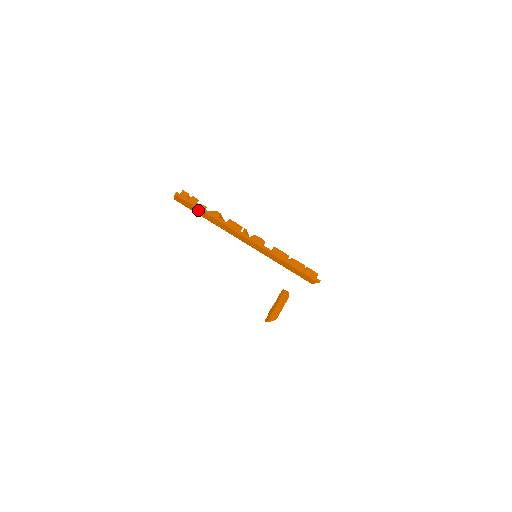
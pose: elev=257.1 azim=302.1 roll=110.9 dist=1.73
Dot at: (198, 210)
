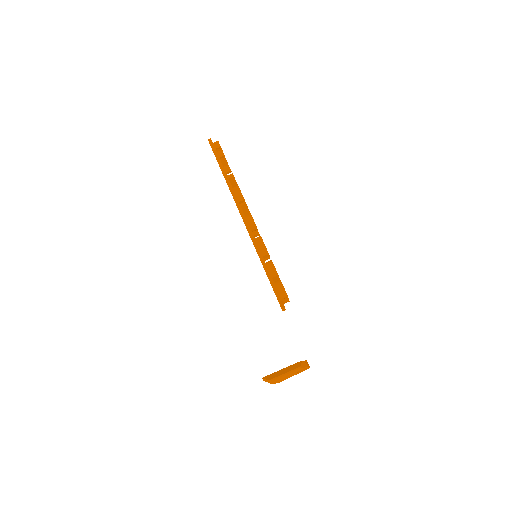
Dot at: occluded
